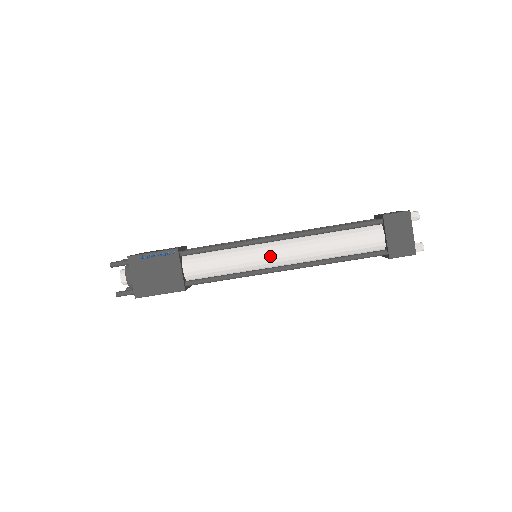
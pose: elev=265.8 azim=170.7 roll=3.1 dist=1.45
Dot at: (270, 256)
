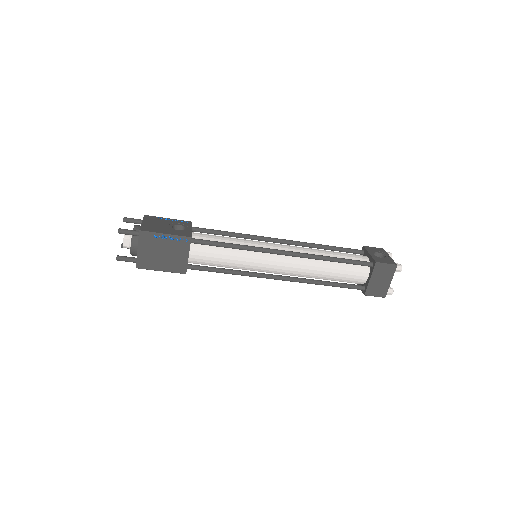
Dot at: (271, 265)
